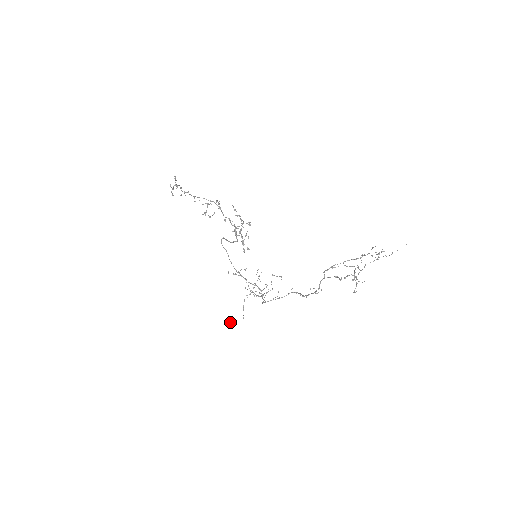
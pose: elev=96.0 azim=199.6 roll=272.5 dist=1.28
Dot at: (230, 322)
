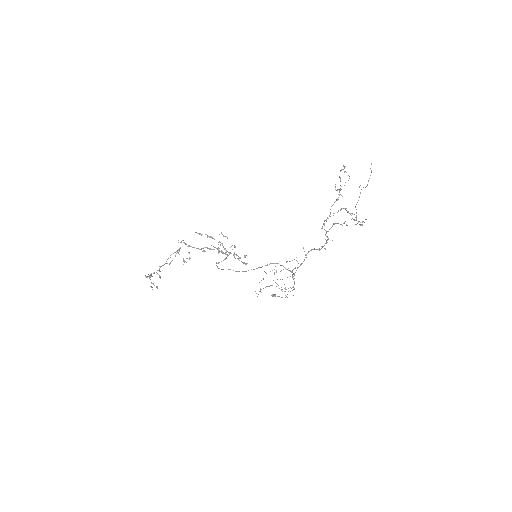
Dot at: (273, 295)
